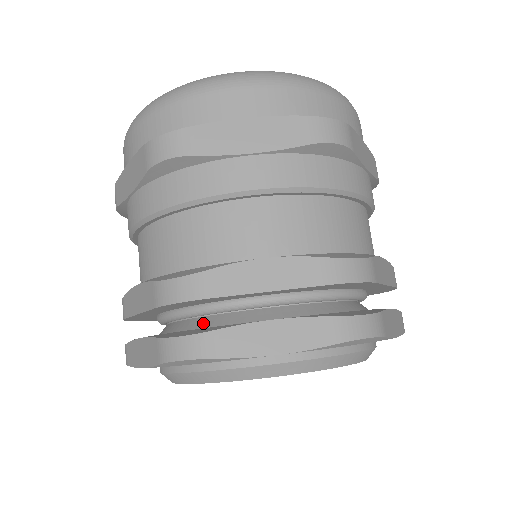
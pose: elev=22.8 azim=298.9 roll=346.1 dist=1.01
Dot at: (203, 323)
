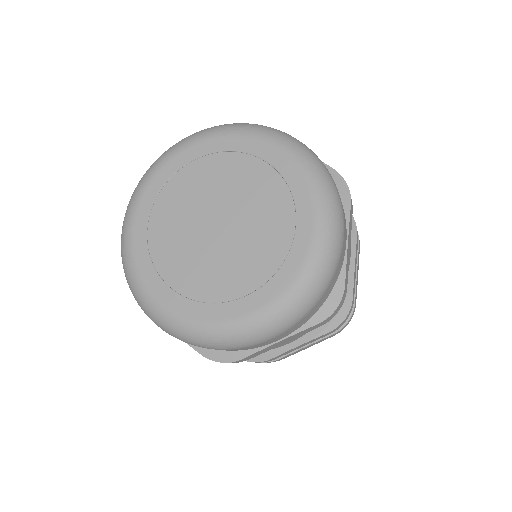
Dot at: occluded
